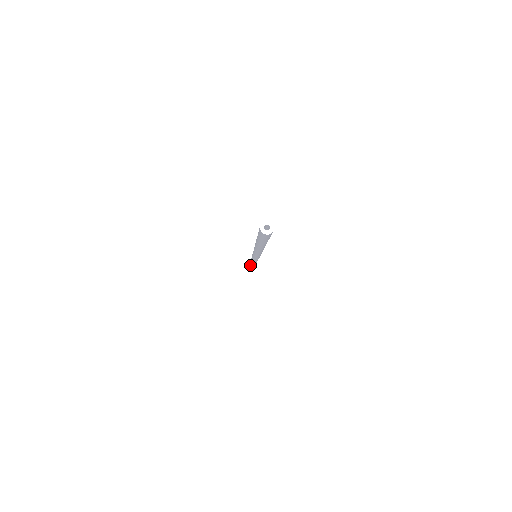
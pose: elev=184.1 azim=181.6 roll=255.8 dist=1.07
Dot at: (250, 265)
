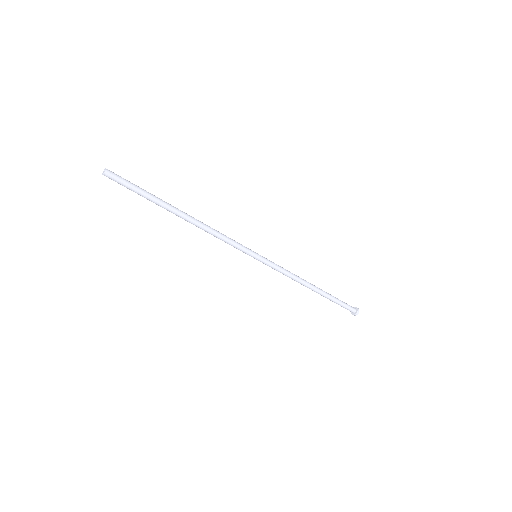
Dot at: occluded
